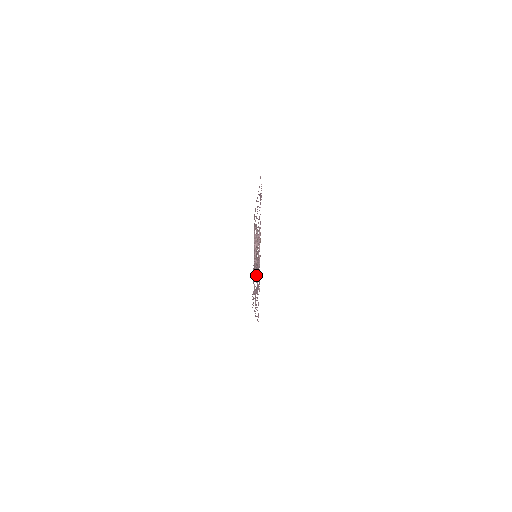
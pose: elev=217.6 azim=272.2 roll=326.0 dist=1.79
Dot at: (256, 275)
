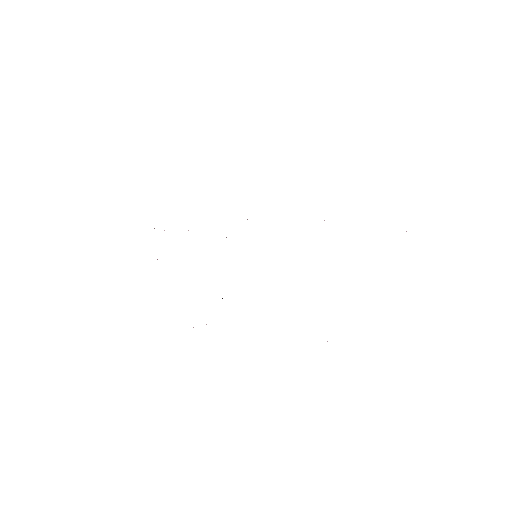
Dot at: occluded
